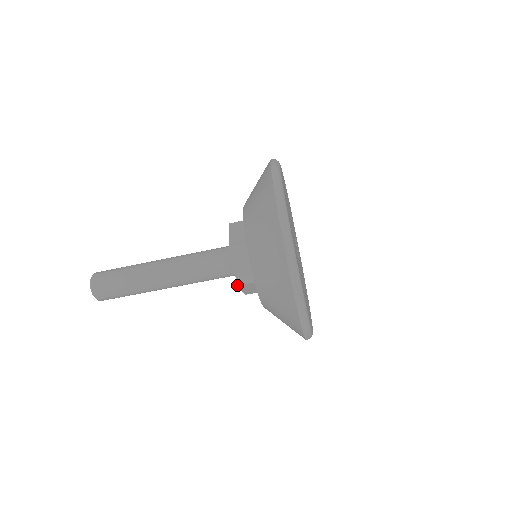
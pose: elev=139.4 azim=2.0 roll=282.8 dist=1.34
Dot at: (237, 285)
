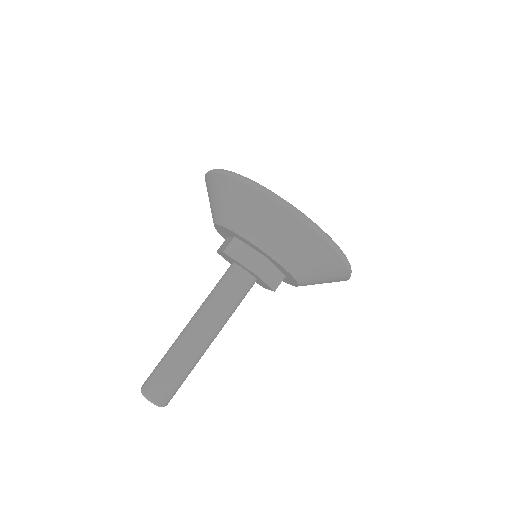
Dot at: (253, 273)
